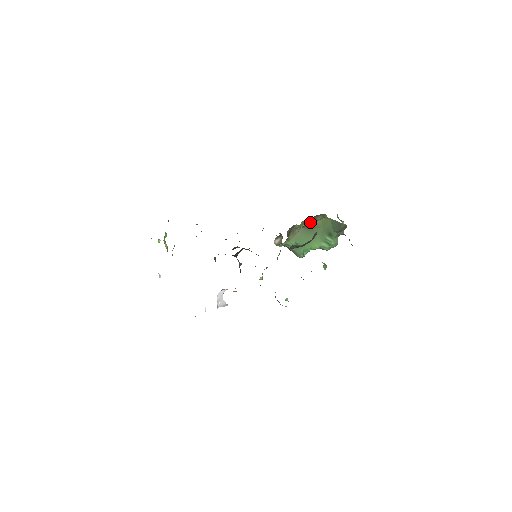
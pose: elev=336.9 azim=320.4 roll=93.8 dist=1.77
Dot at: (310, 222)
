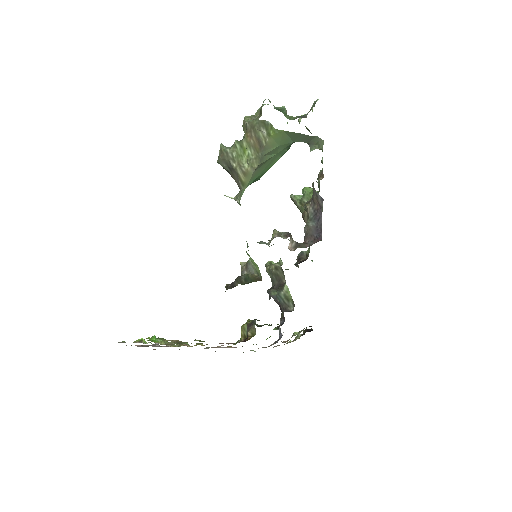
Dot at: (255, 146)
